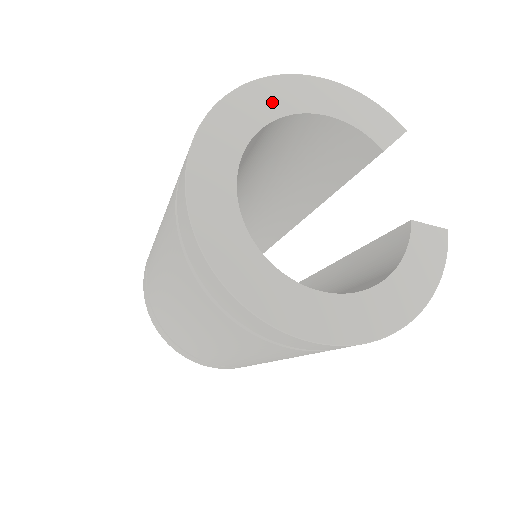
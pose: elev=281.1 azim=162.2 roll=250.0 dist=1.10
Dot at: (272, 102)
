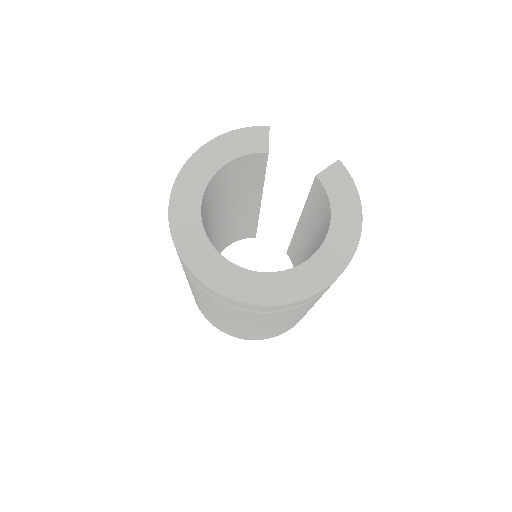
Dot at: (192, 190)
